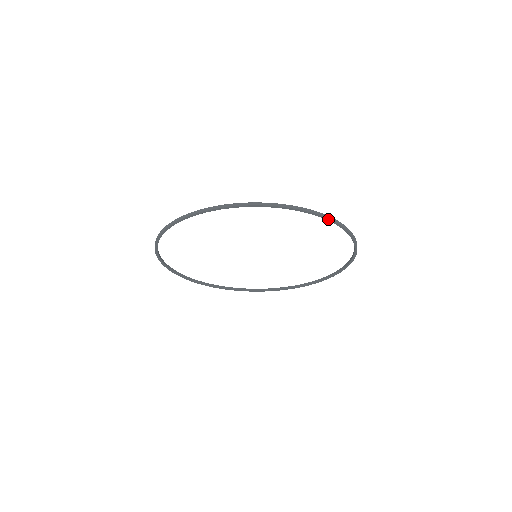
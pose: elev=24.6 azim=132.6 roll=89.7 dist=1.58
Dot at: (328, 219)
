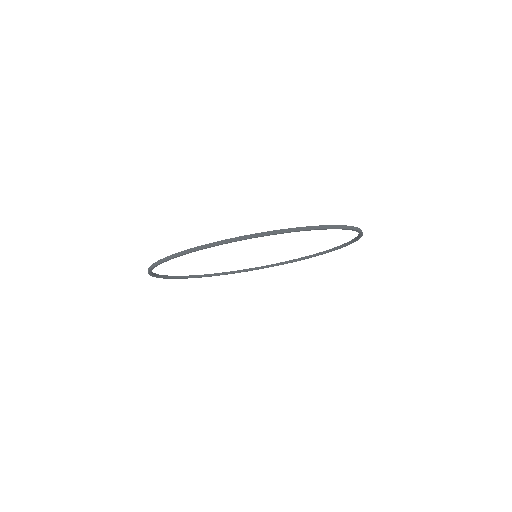
Dot at: (357, 240)
